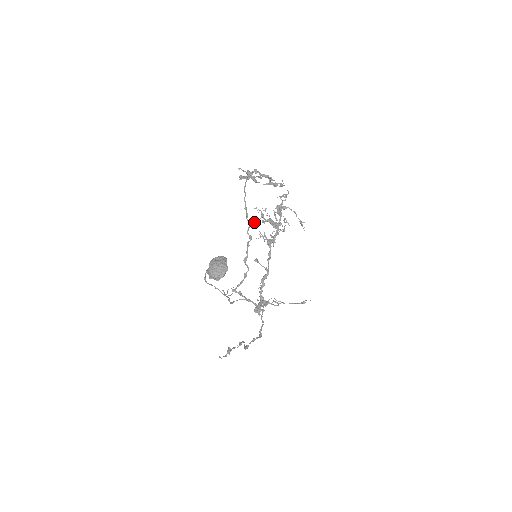
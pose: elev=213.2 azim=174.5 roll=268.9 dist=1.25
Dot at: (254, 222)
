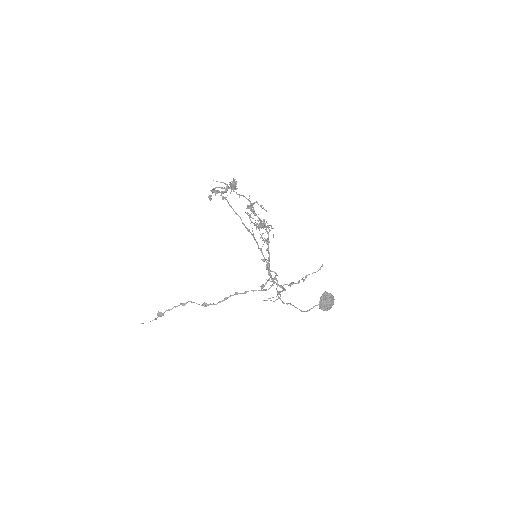
Dot at: occluded
